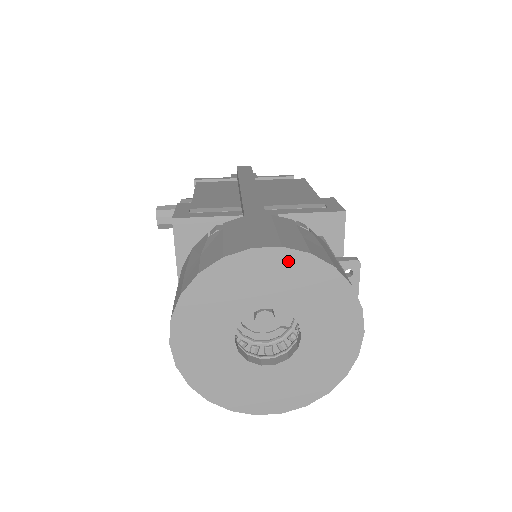
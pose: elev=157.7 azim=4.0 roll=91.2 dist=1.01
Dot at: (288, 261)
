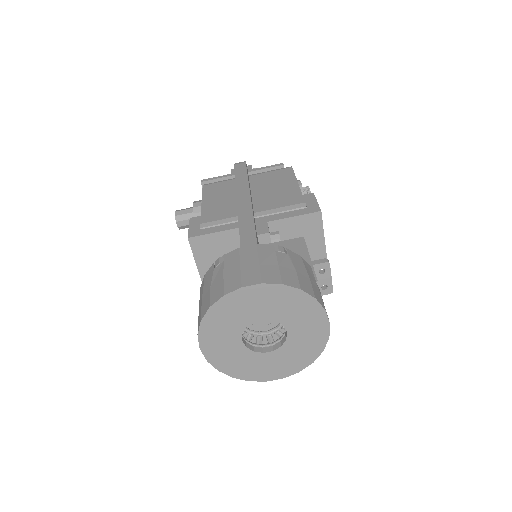
Dot at: (268, 291)
